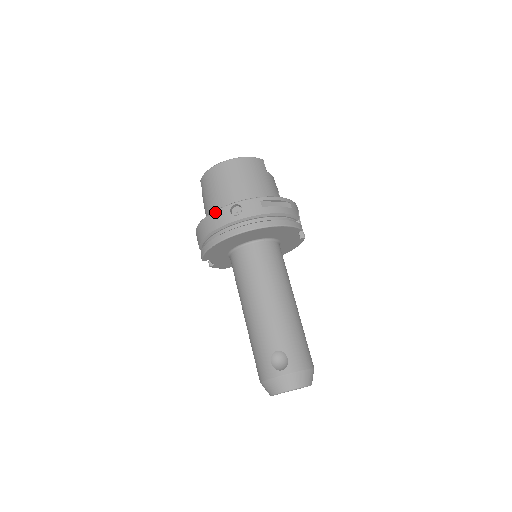
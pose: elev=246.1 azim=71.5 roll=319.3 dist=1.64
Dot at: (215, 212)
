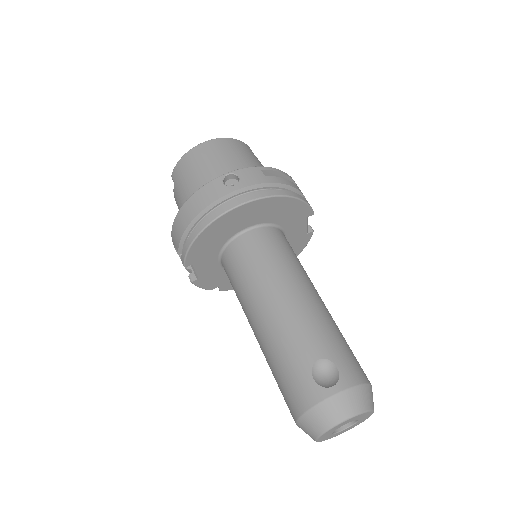
Dot at: (202, 188)
